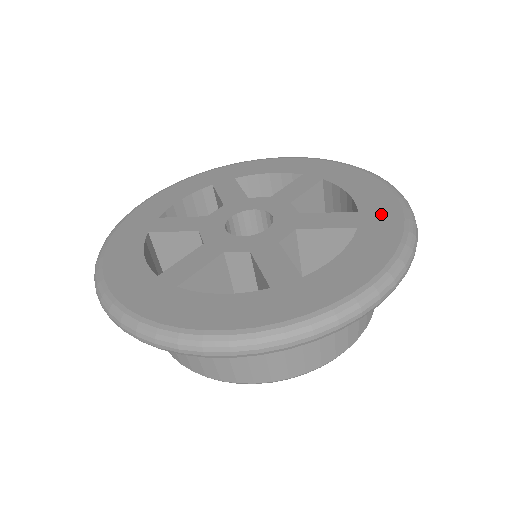
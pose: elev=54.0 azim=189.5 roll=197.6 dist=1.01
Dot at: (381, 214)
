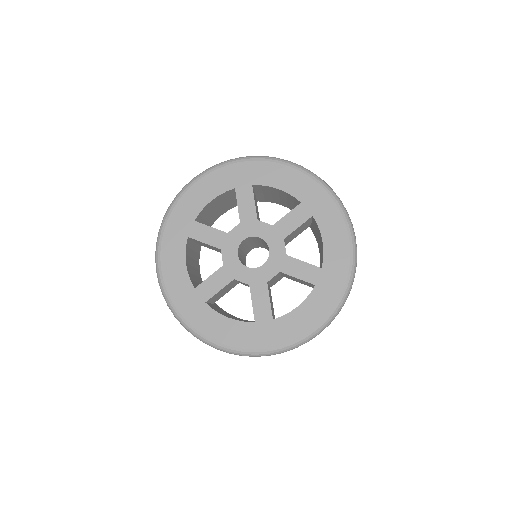
Dot at: (333, 277)
